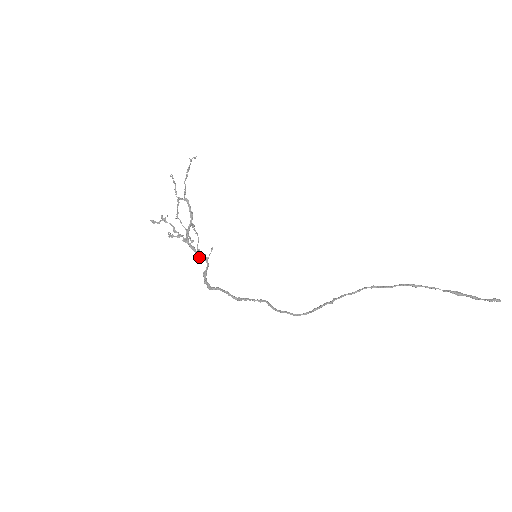
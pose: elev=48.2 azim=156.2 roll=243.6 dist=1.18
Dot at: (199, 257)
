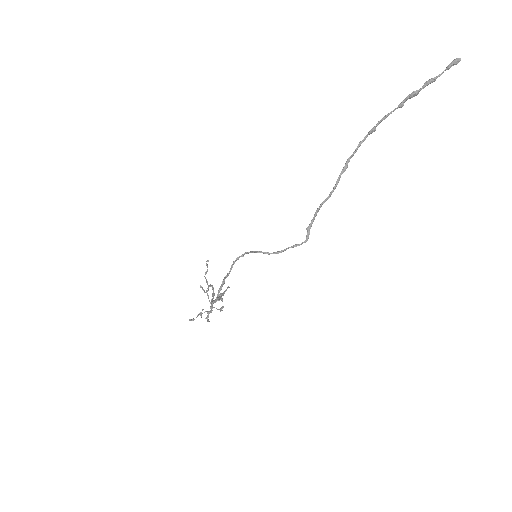
Dot at: occluded
